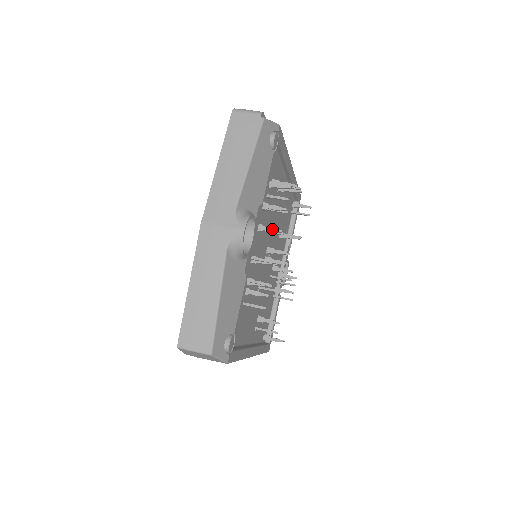
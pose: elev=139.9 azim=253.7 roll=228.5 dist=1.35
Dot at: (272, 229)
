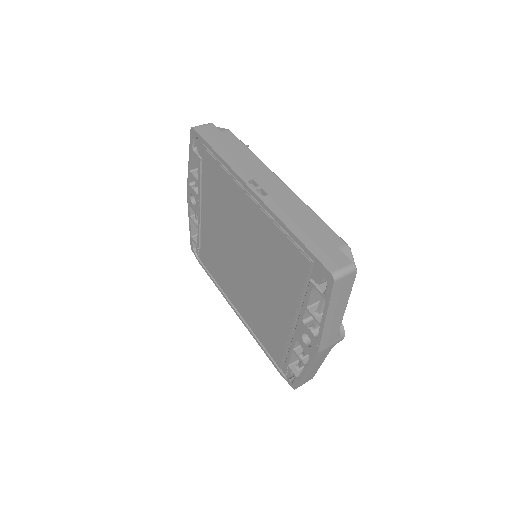
Dot at: occluded
